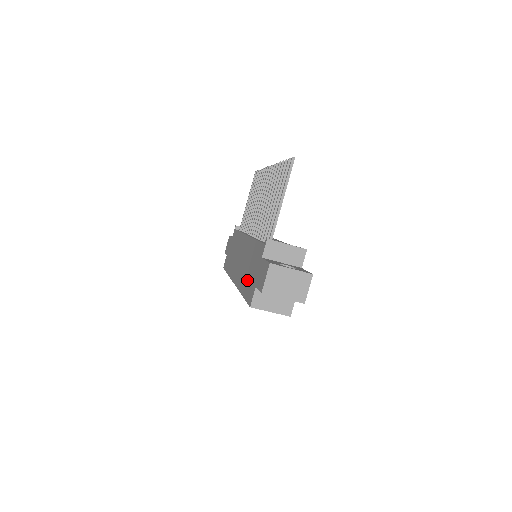
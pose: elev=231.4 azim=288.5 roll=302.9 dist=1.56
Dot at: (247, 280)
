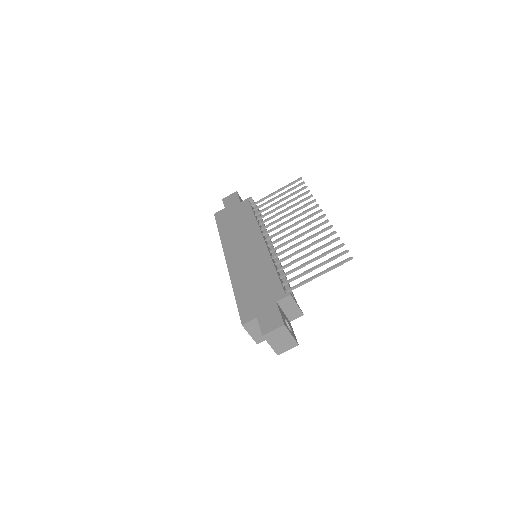
Dot at: (248, 292)
